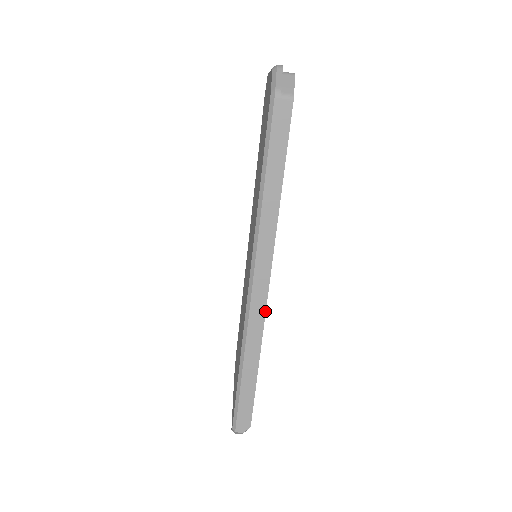
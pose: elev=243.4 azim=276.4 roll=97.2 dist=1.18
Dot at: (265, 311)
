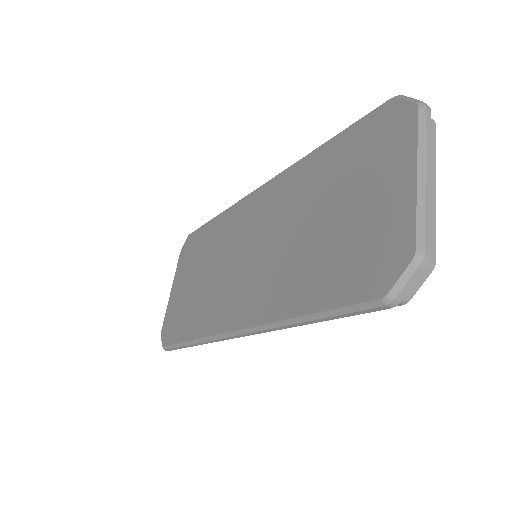
Dot at: occluded
